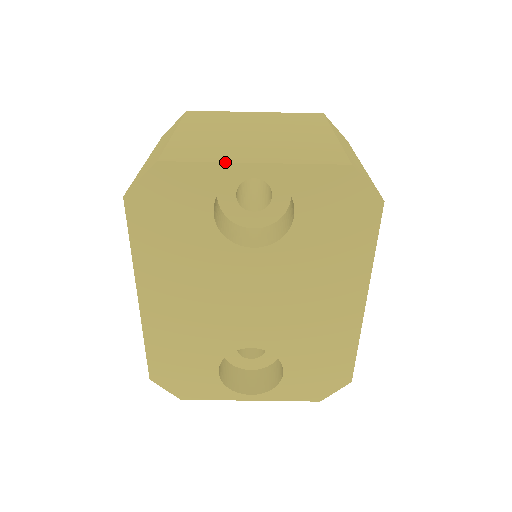
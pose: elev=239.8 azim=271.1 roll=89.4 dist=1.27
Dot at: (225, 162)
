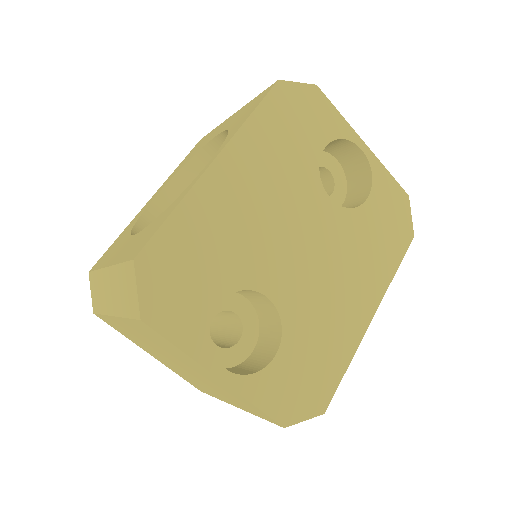
Dot at: occluded
